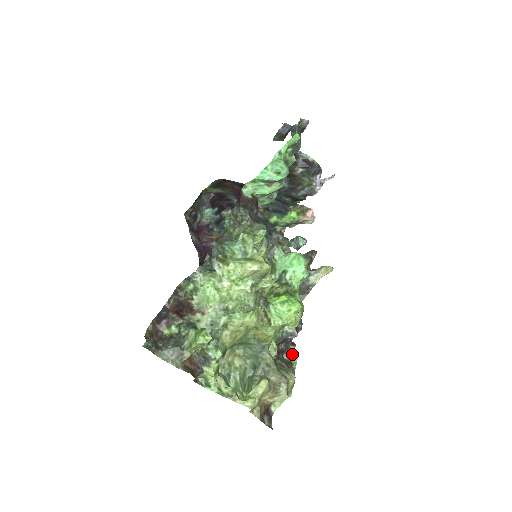
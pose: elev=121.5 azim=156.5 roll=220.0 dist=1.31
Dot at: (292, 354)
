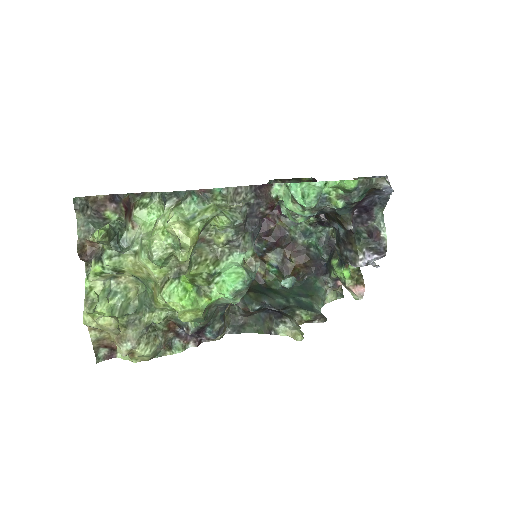
Dot at: (182, 346)
